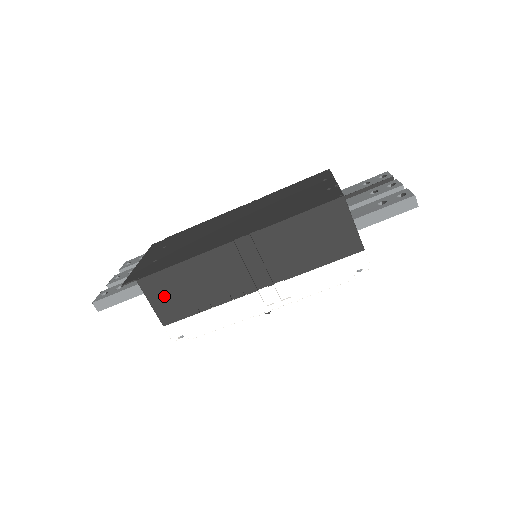
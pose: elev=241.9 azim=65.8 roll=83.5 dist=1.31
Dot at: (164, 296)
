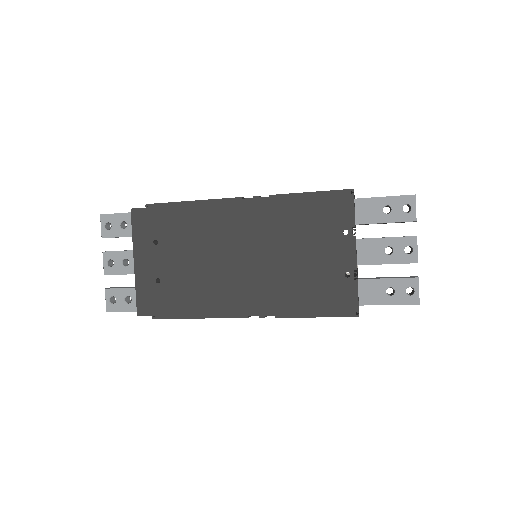
Dot at: occluded
